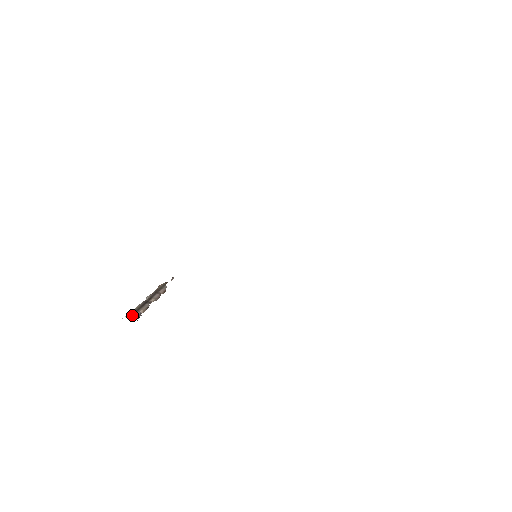
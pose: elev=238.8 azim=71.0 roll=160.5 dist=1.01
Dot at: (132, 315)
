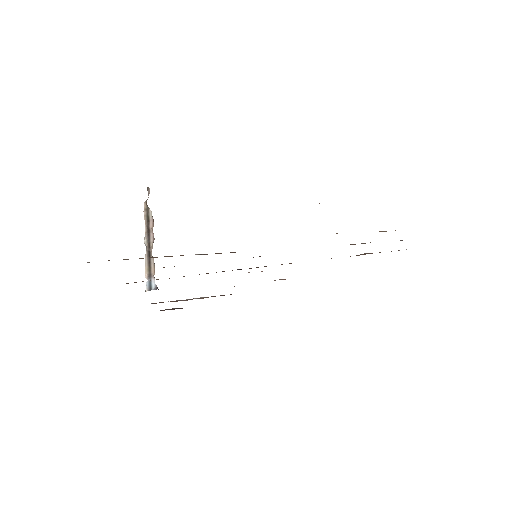
Dot at: (151, 287)
